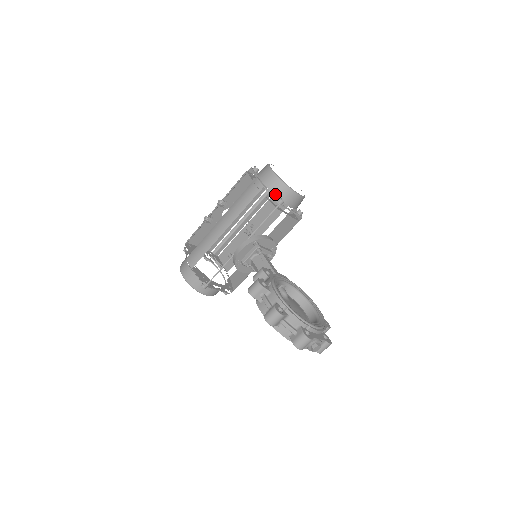
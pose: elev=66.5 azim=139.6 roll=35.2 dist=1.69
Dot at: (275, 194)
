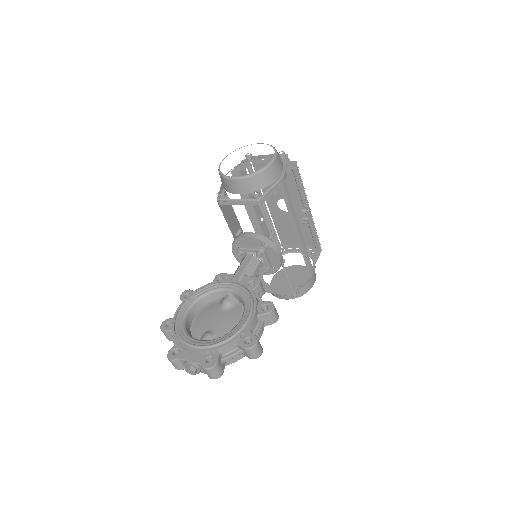
Dot at: (223, 187)
